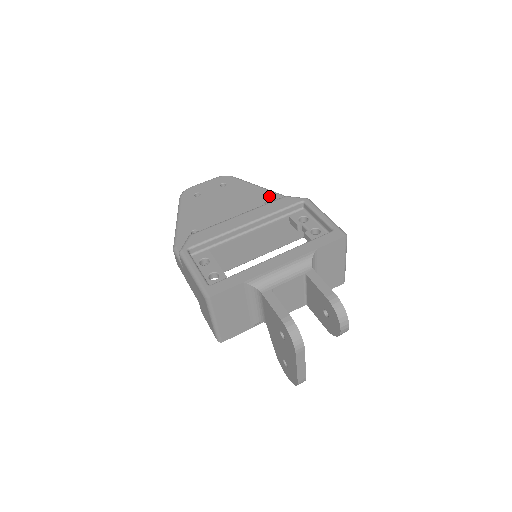
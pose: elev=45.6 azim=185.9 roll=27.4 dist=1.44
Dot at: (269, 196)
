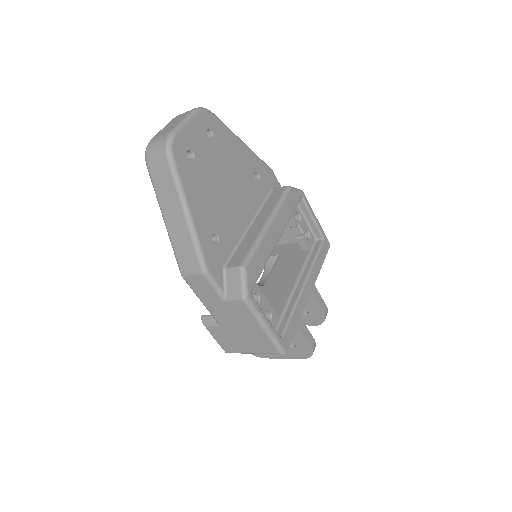
Dot at: (256, 164)
